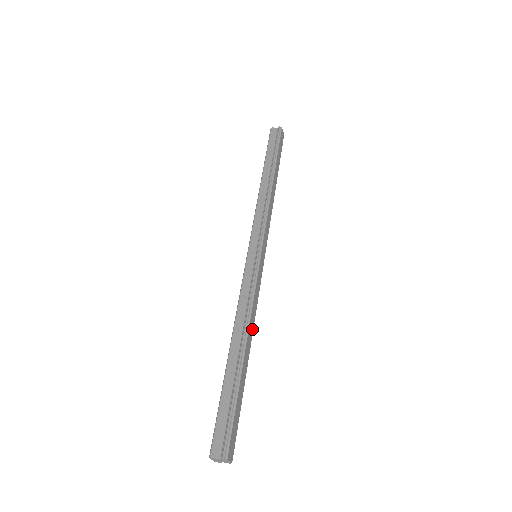
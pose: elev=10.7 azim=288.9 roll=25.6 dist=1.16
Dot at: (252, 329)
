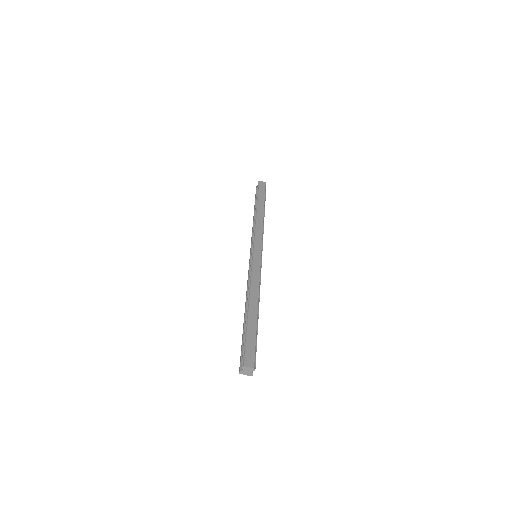
Dot at: (257, 293)
